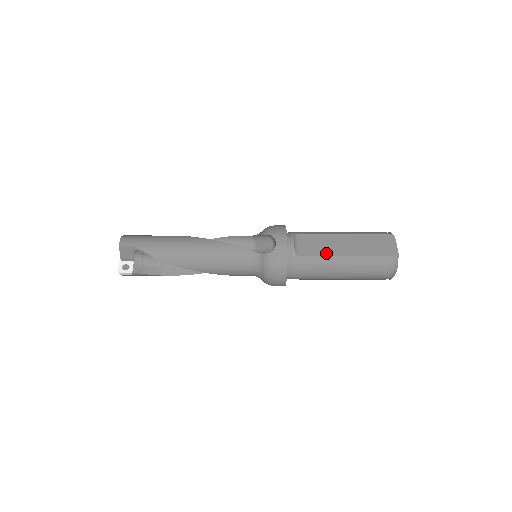
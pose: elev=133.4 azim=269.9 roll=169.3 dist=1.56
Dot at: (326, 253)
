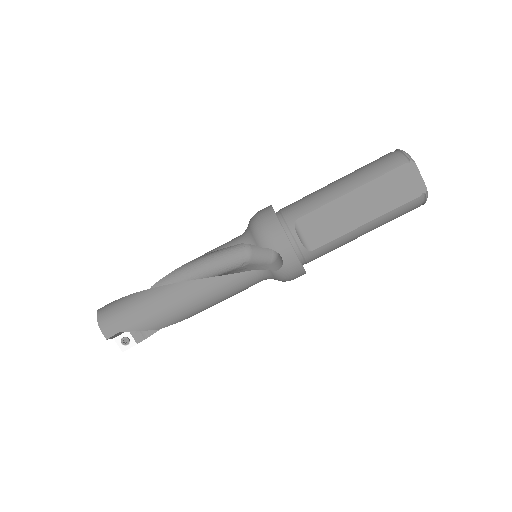
Dot at: (341, 231)
